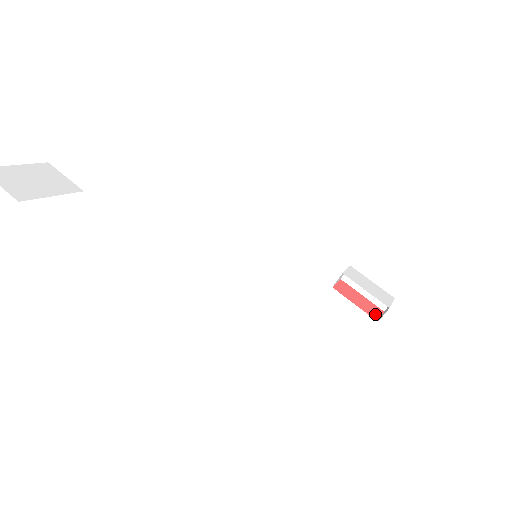
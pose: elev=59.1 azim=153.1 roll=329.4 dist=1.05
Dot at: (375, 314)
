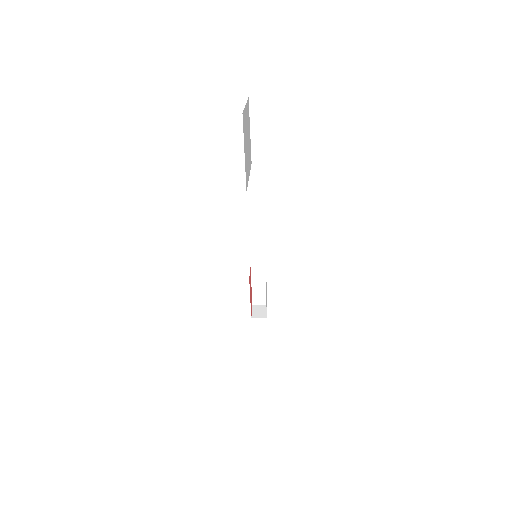
Dot at: occluded
